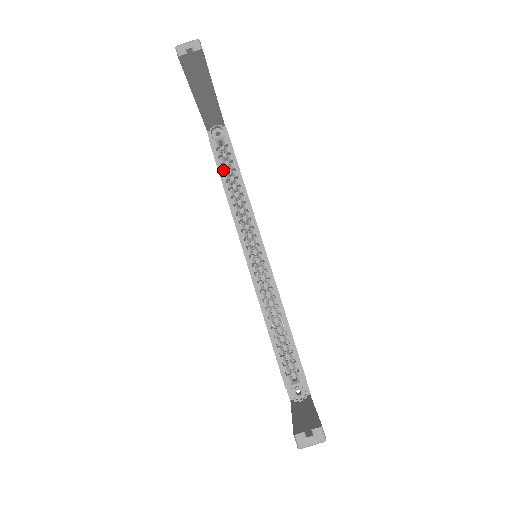
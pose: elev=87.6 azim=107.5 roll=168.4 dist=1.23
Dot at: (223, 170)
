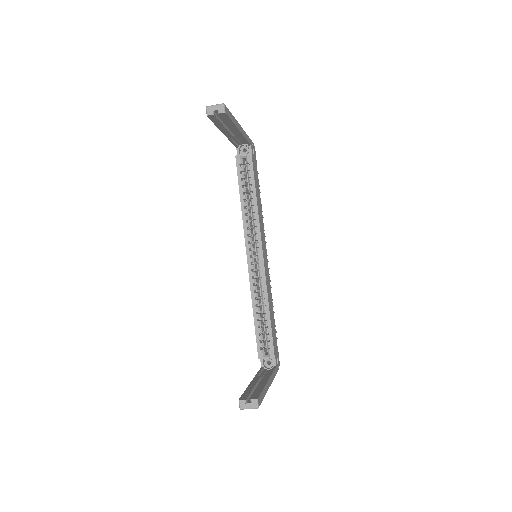
Dot at: (242, 184)
